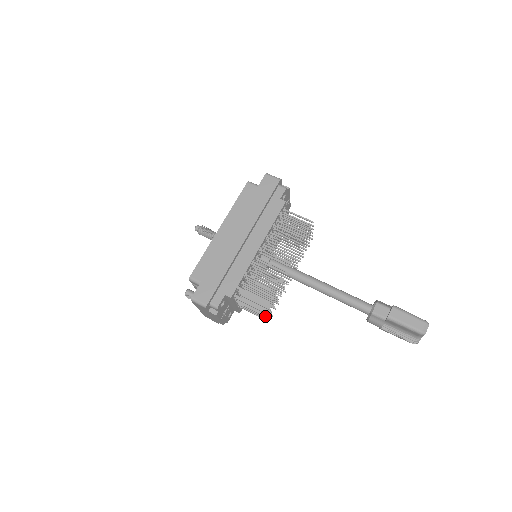
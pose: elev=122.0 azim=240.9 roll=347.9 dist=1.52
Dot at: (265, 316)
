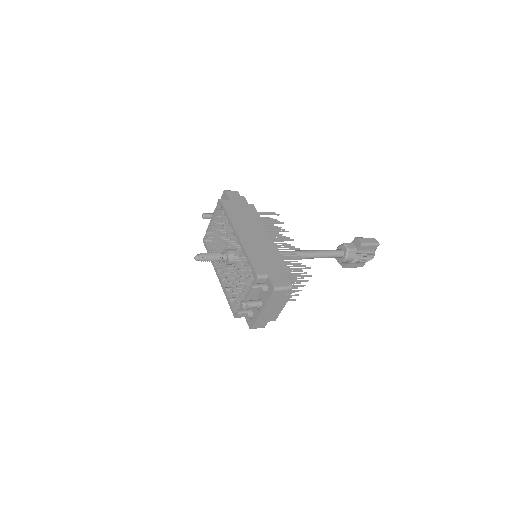
Dot at: (300, 290)
